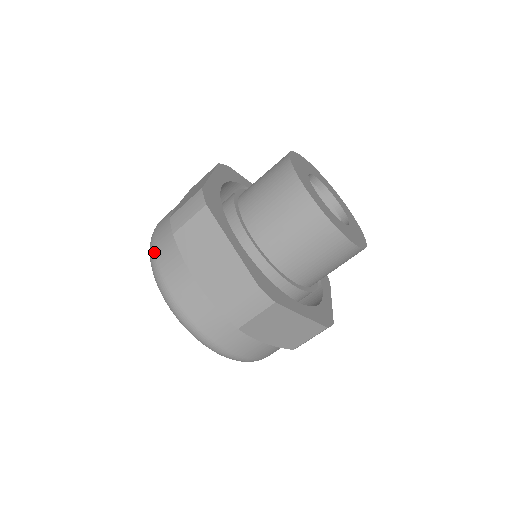
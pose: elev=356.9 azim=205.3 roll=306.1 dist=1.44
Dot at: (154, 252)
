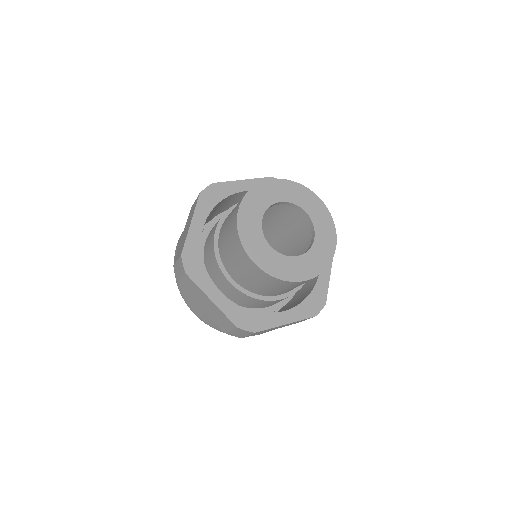
Dot at: (176, 282)
